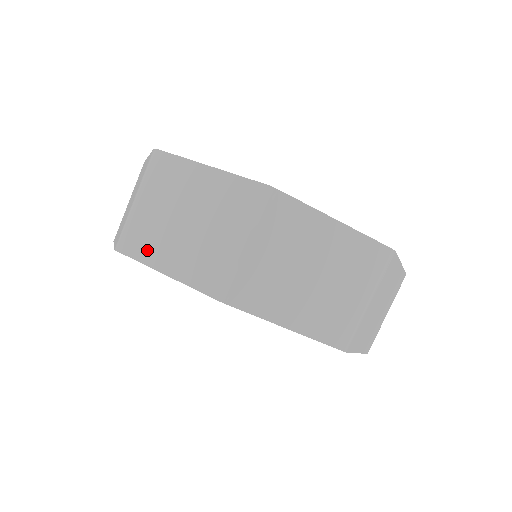
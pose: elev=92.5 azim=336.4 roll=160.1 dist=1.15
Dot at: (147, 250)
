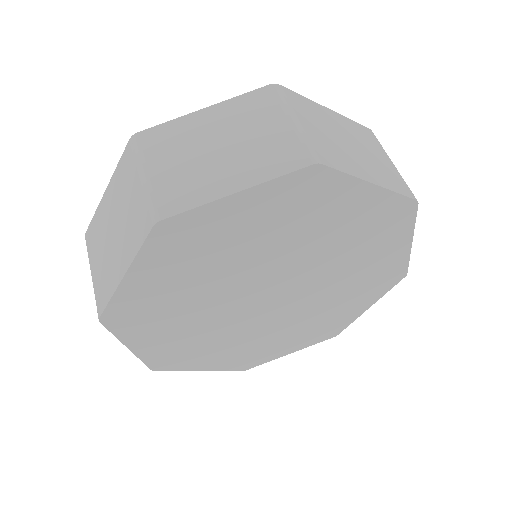
Dot at: (109, 284)
